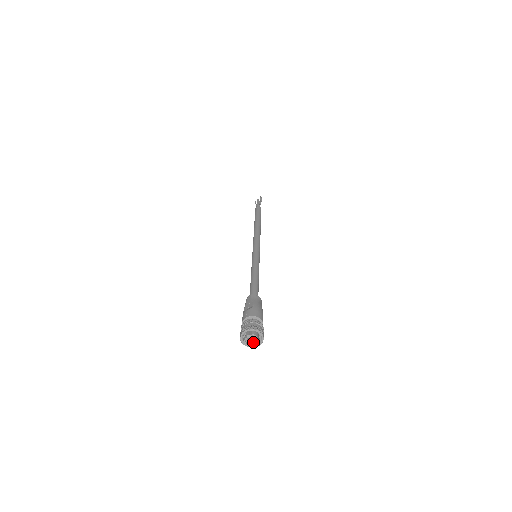
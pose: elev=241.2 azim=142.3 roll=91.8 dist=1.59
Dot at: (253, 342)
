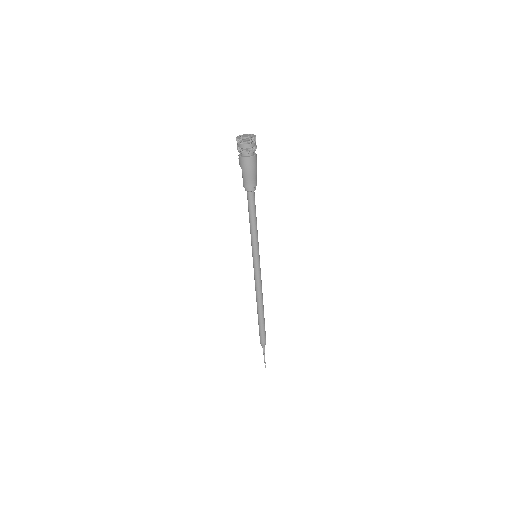
Dot at: (249, 136)
